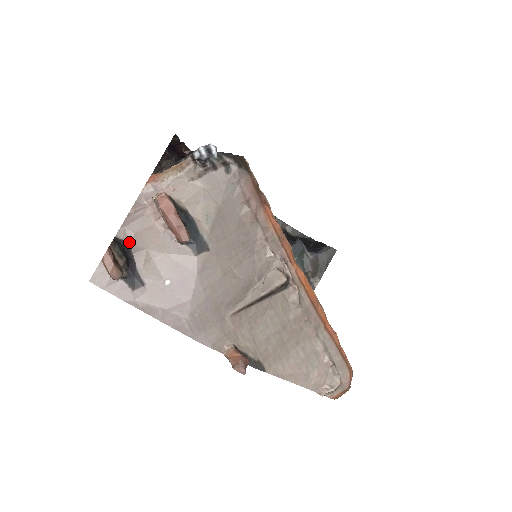
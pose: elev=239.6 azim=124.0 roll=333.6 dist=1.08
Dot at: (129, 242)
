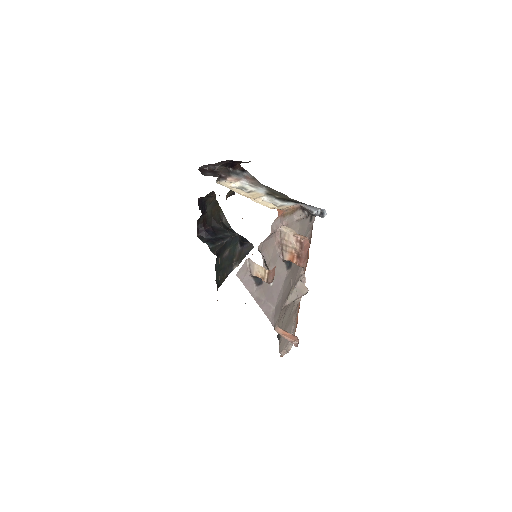
Dot at: (262, 253)
